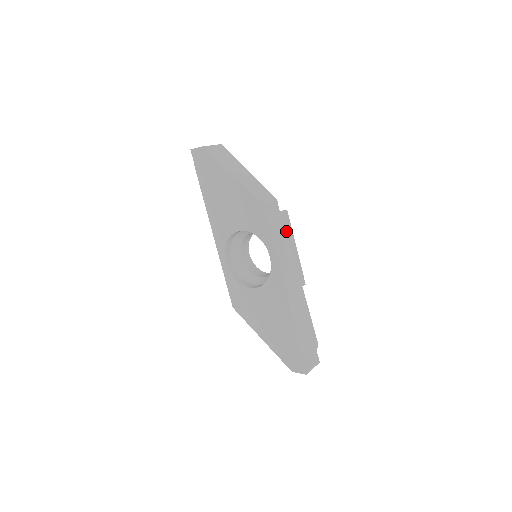
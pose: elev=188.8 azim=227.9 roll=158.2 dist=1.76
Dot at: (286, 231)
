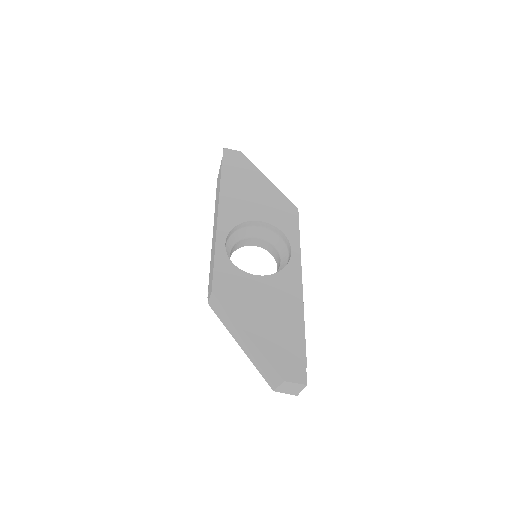
Dot at: occluded
